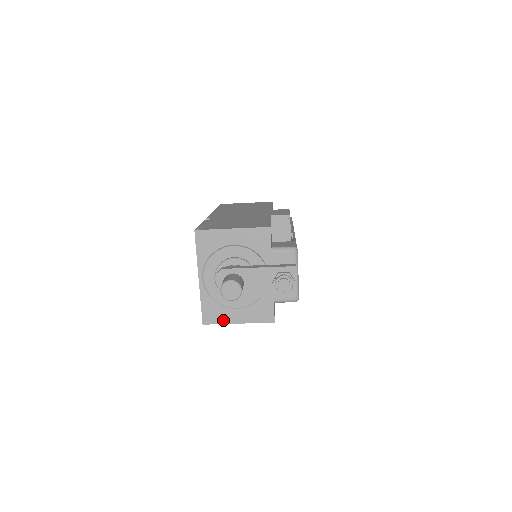
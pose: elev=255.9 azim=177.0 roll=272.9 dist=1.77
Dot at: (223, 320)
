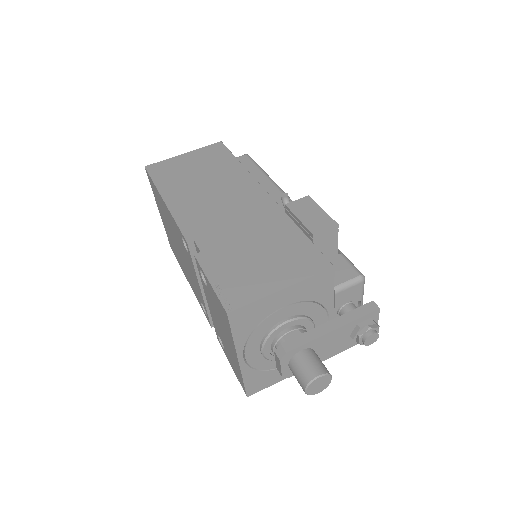
Dot at: (272, 382)
